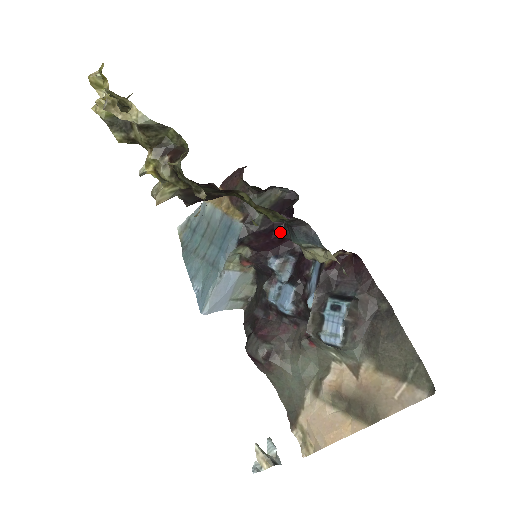
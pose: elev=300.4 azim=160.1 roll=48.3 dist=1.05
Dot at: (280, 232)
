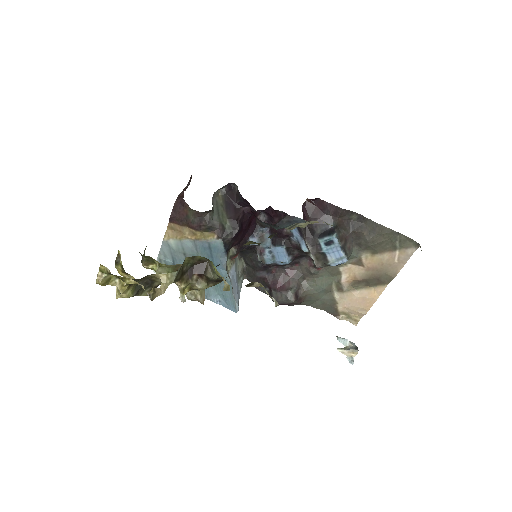
Dot at: (246, 221)
